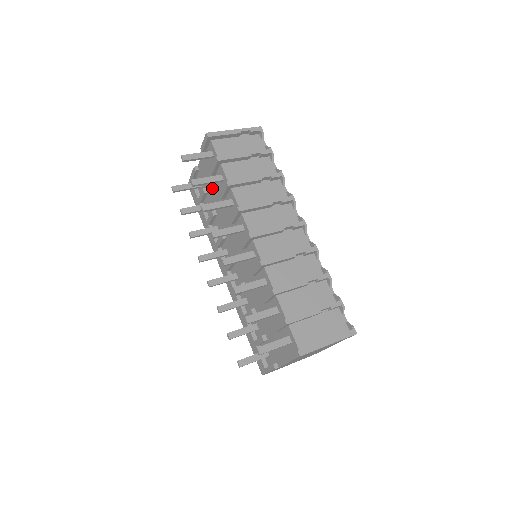
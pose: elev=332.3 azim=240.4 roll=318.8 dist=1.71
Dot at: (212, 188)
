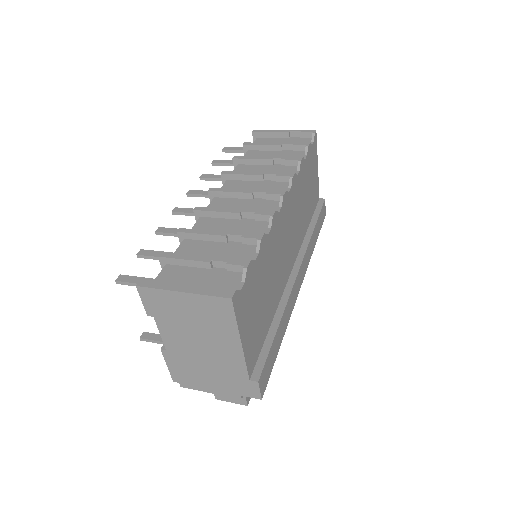
Dot at: occluded
